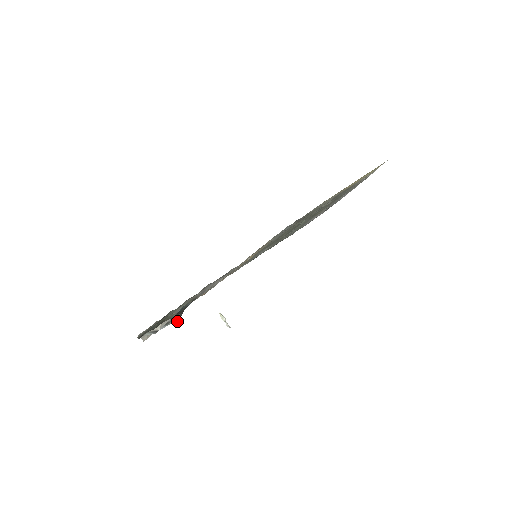
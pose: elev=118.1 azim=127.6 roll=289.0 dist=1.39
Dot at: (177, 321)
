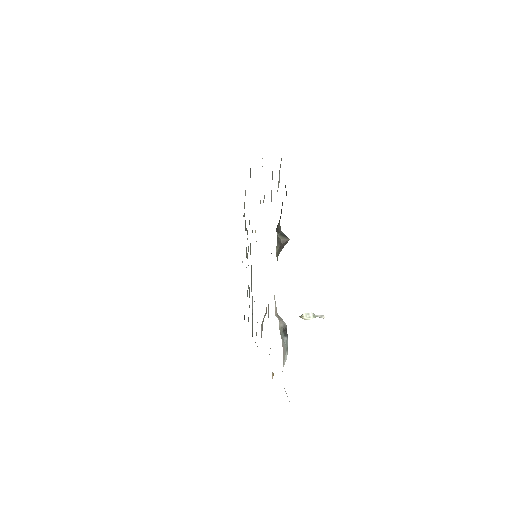
Dot at: (288, 238)
